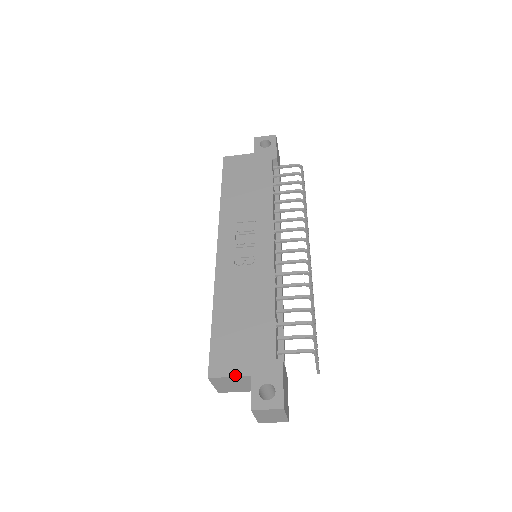
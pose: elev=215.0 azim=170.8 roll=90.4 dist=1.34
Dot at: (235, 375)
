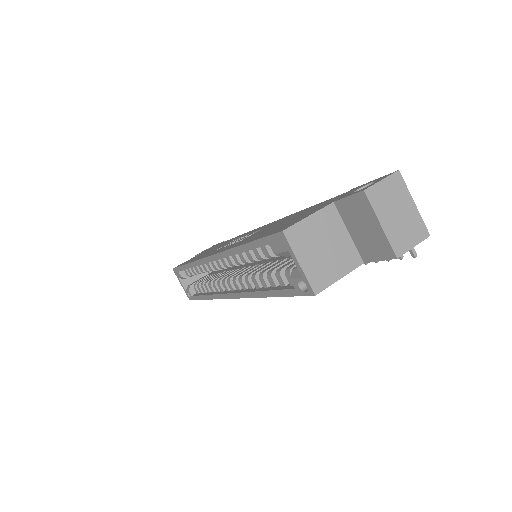
Dot at: (314, 212)
